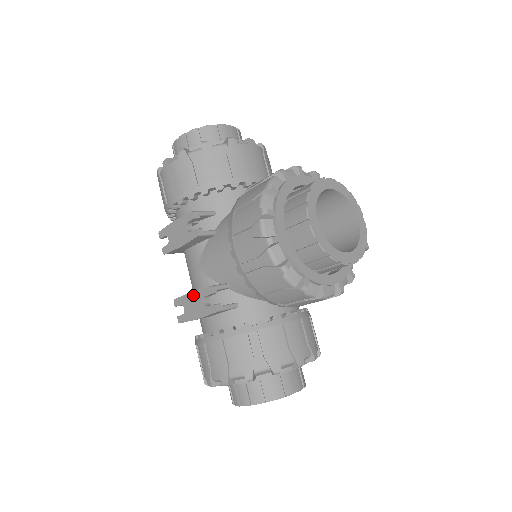
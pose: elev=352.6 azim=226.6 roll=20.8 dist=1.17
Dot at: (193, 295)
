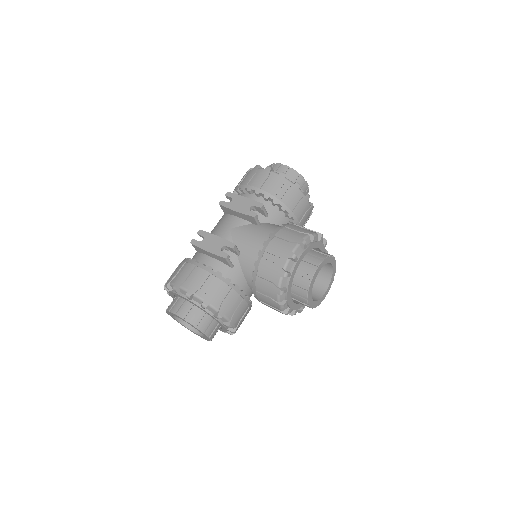
Dot at: (218, 239)
